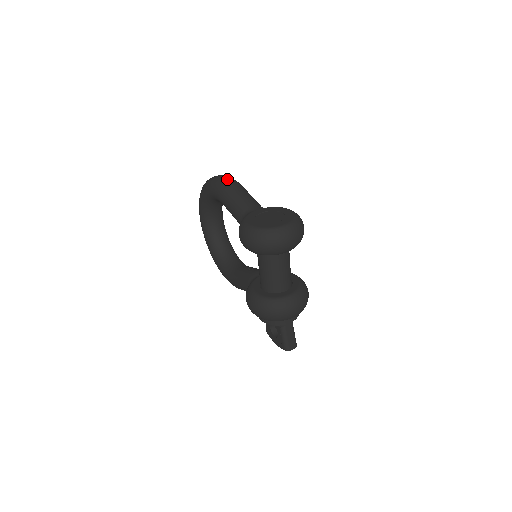
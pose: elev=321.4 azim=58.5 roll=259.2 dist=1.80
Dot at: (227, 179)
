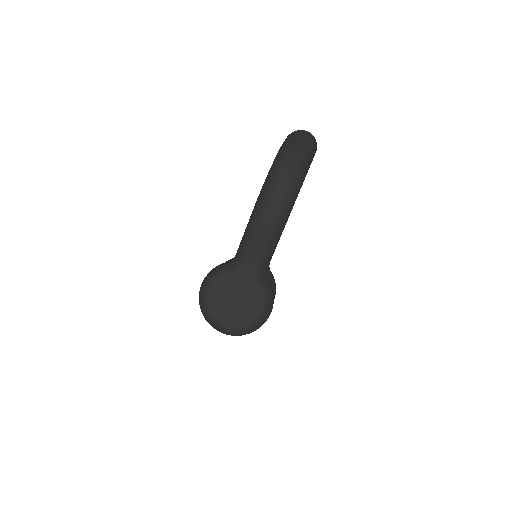
Dot at: (273, 204)
